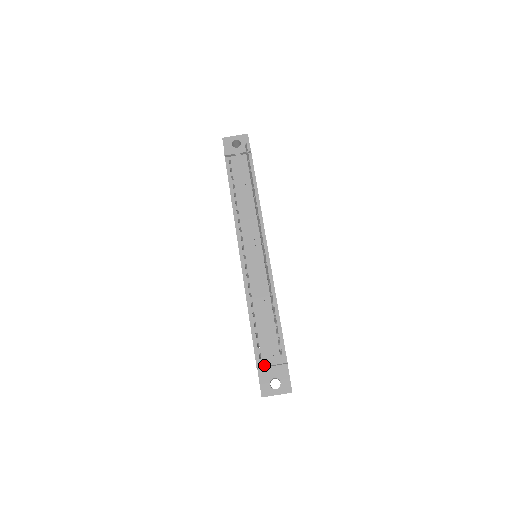
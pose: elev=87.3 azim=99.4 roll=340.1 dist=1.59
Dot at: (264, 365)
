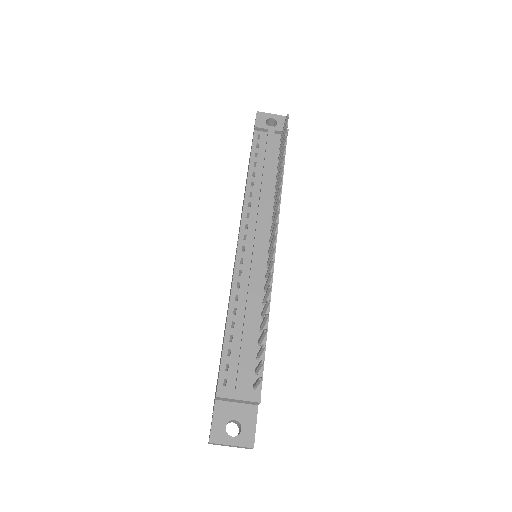
Dot at: (227, 396)
